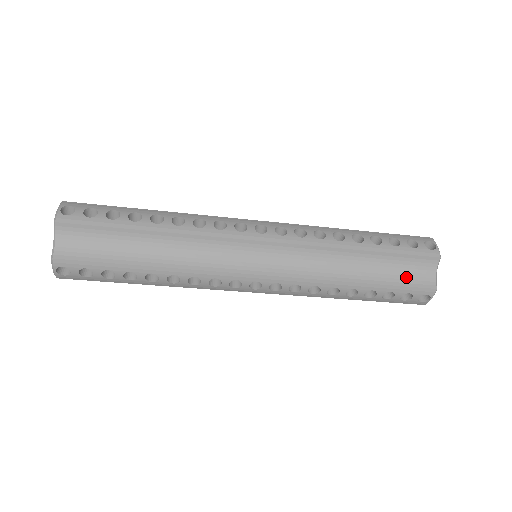
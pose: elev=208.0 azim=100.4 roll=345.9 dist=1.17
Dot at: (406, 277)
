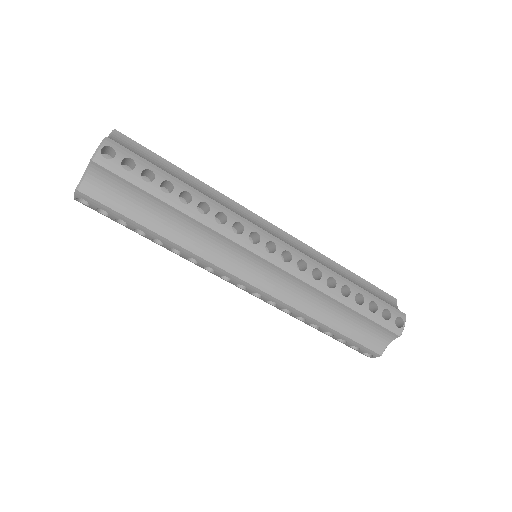
Dot at: (364, 336)
